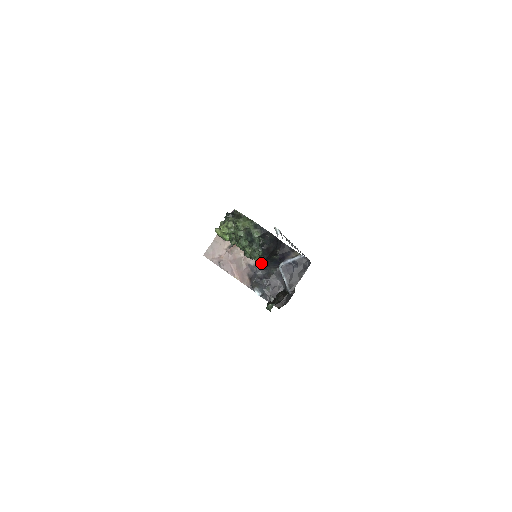
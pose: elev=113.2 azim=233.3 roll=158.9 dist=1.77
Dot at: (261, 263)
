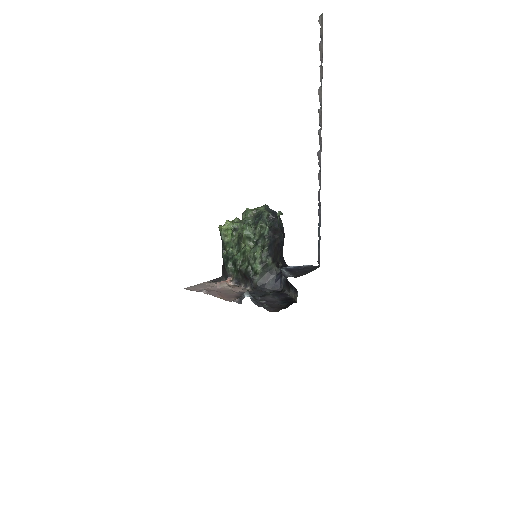
Dot at: (256, 287)
